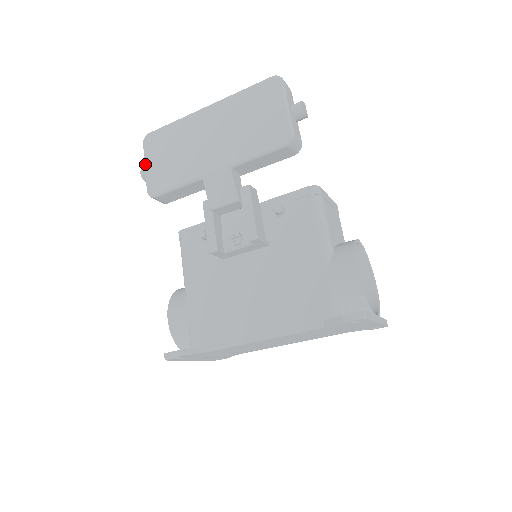
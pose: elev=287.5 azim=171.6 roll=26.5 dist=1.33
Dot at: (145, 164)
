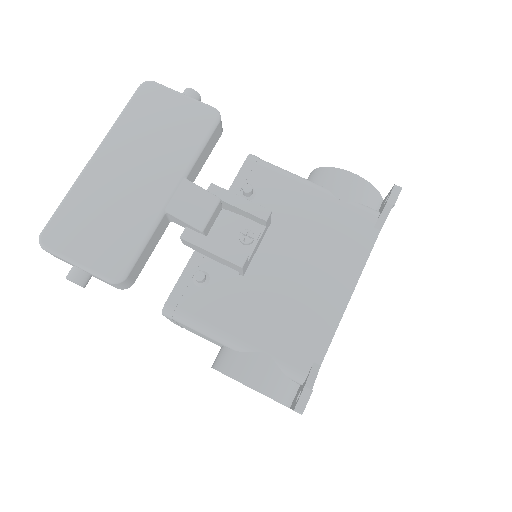
Dot at: (74, 261)
